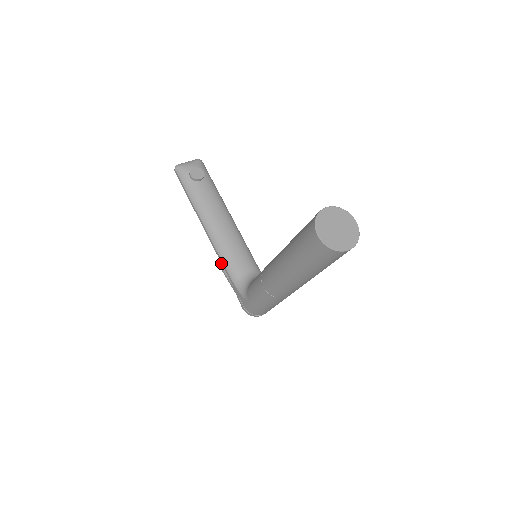
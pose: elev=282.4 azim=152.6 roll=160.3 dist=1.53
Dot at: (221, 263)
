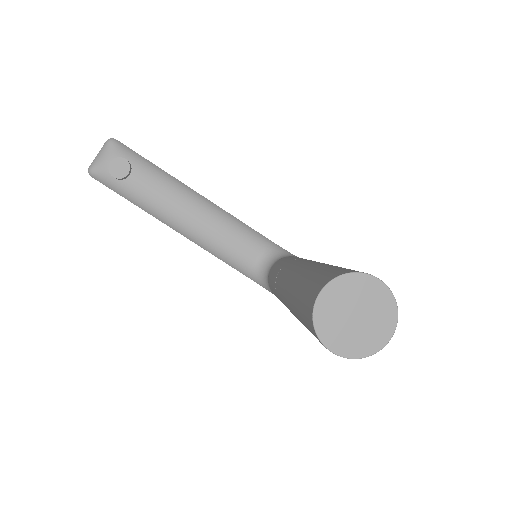
Dot at: occluded
